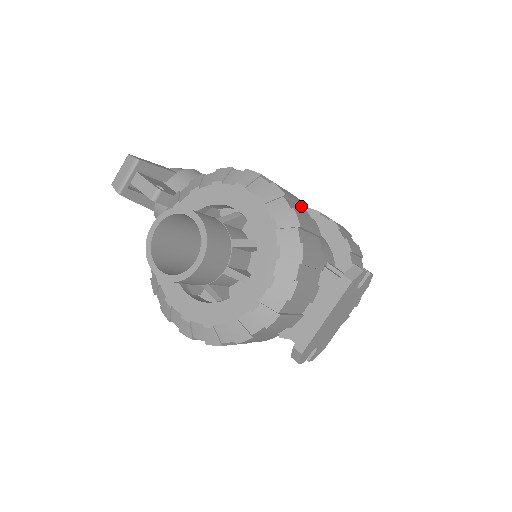
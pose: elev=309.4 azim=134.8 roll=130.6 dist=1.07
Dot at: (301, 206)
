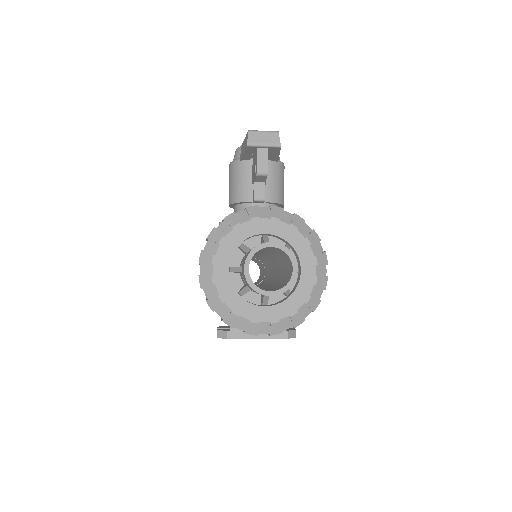
Dot at: occluded
